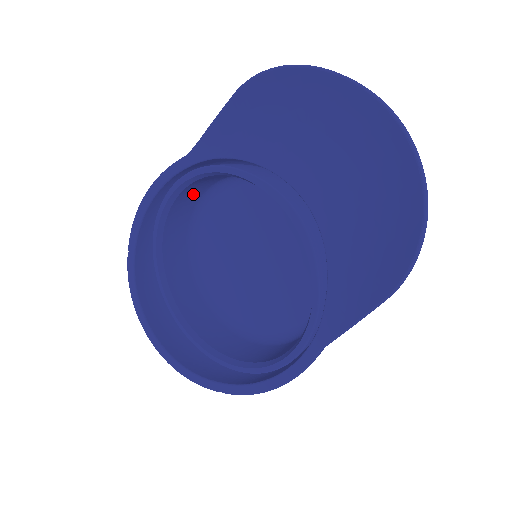
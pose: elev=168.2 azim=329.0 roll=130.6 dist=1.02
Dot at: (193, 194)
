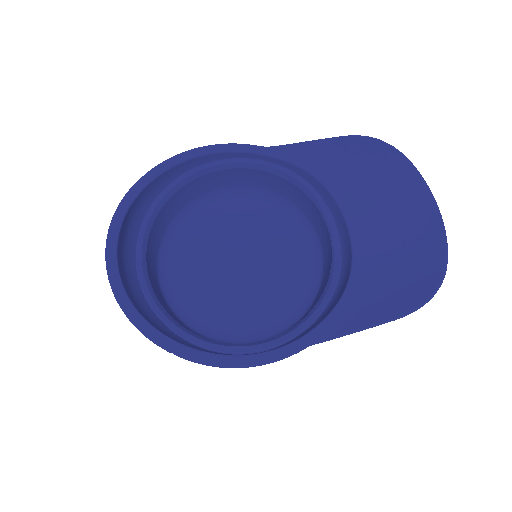
Dot at: (226, 179)
